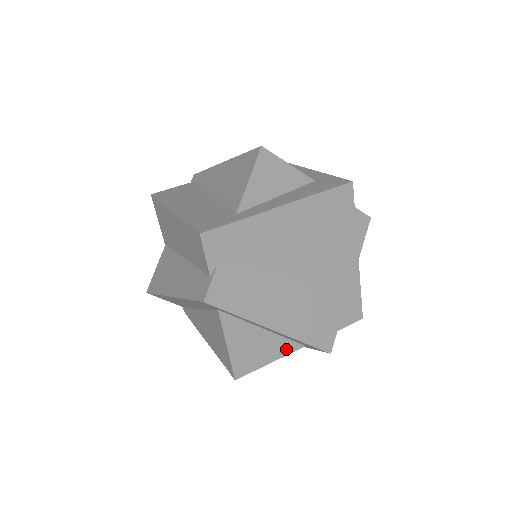
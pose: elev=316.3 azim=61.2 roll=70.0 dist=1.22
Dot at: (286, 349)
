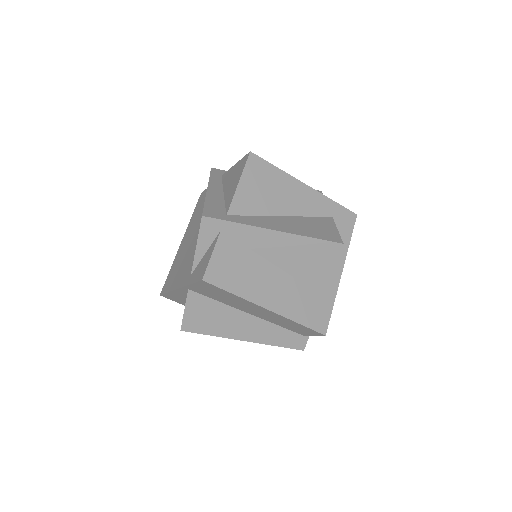
Dot at: occluded
